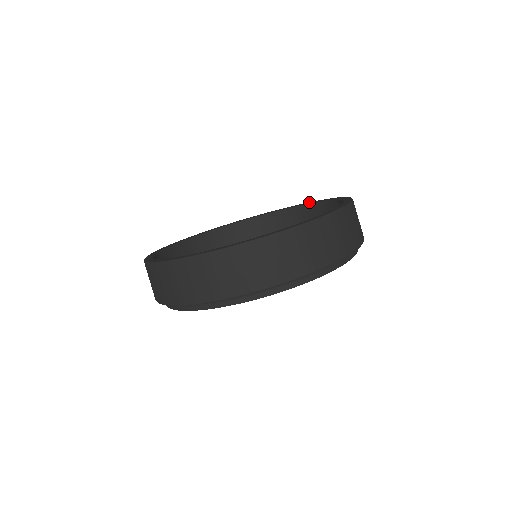
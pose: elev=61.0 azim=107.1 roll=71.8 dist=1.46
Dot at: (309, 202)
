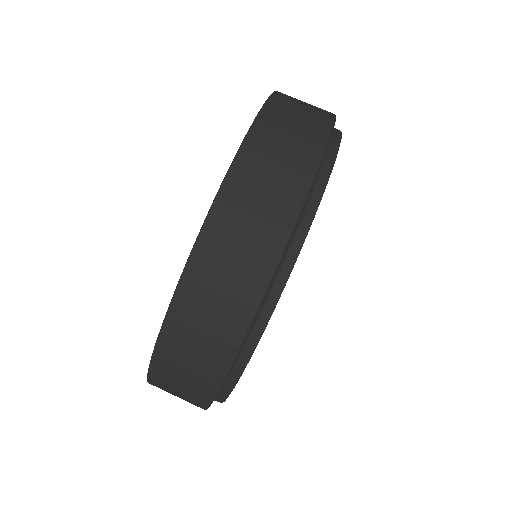
Dot at: occluded
